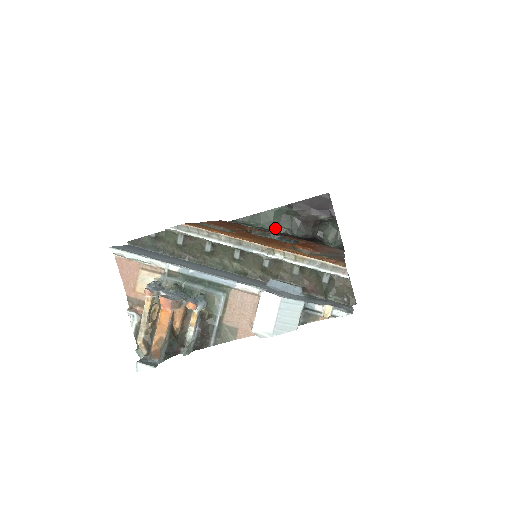
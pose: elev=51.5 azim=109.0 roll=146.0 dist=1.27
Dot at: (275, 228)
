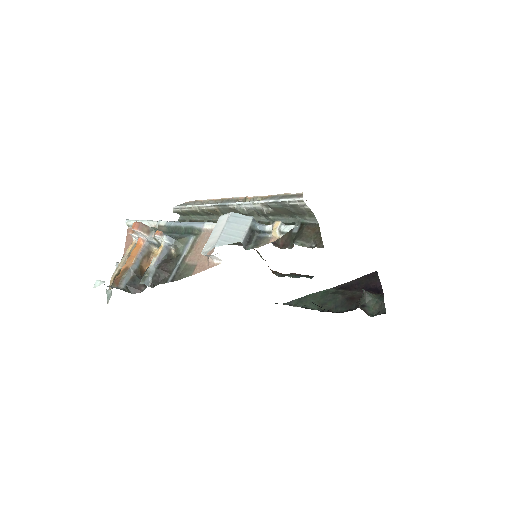
Dot at: (320, 307)
